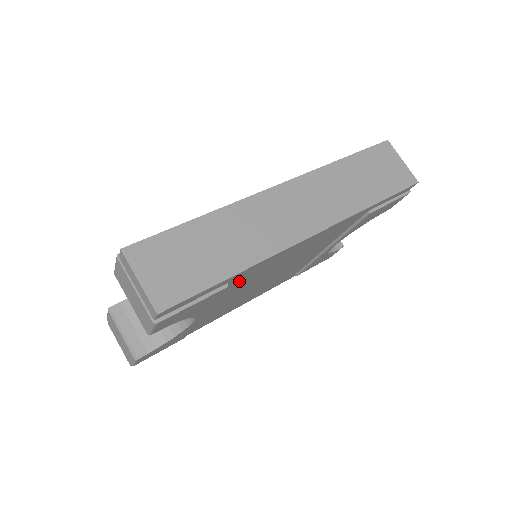
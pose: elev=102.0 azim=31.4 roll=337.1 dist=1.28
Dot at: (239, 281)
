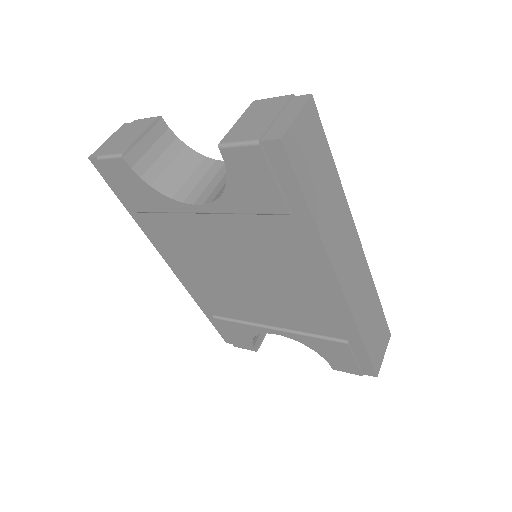
Dot at: (280, 231)
